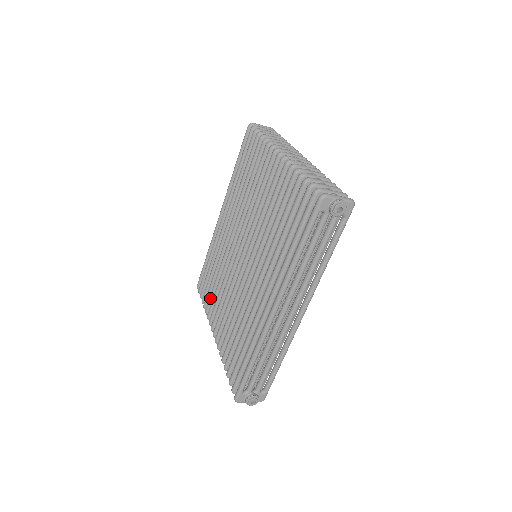
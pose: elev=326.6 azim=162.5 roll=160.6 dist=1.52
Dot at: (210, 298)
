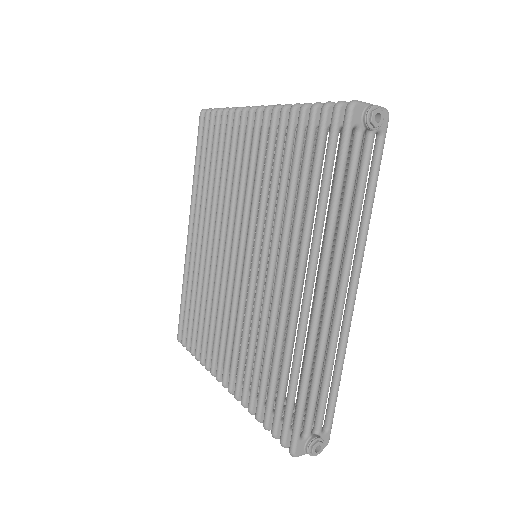
Dot at: (203, 340)
